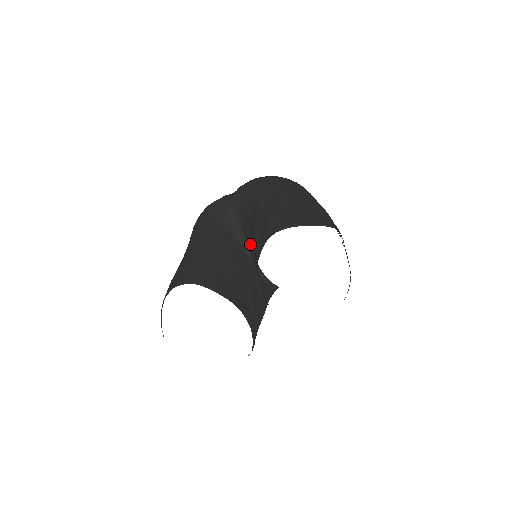
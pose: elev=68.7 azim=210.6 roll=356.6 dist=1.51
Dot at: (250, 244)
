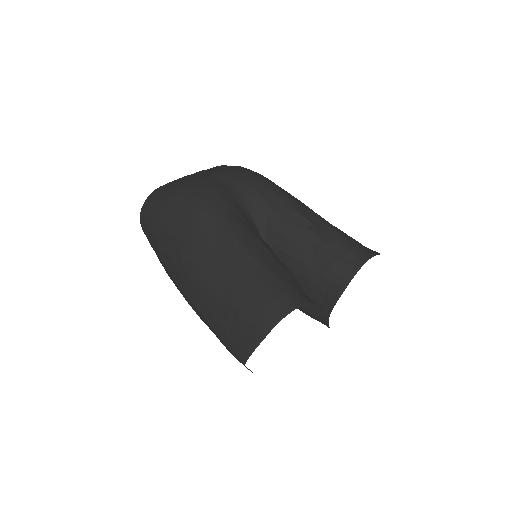
Dot at: (304, 256)
